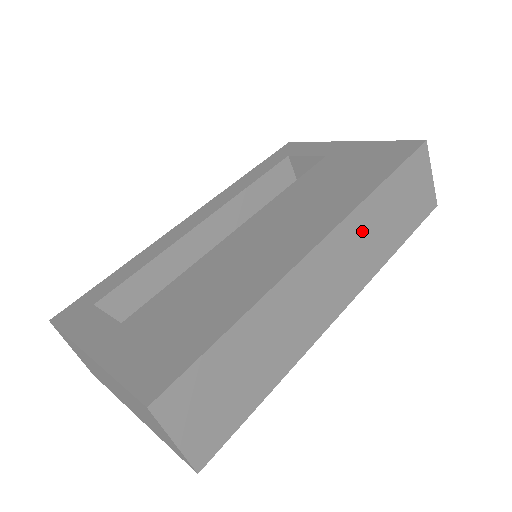
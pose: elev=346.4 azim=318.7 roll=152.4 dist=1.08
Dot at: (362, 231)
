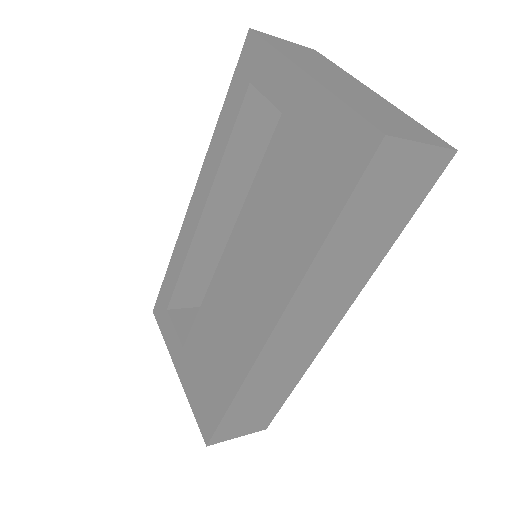
Dot at: (323, 284)
